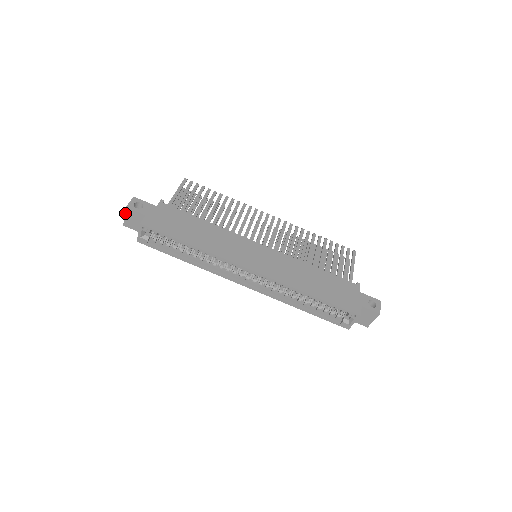
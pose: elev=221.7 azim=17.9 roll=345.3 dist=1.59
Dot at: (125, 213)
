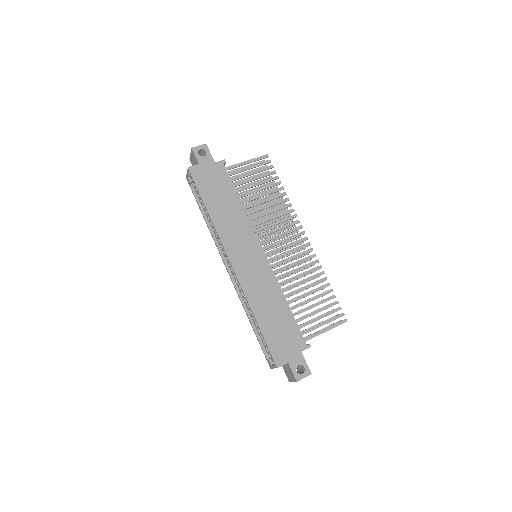
Dot at: (191, 151)
